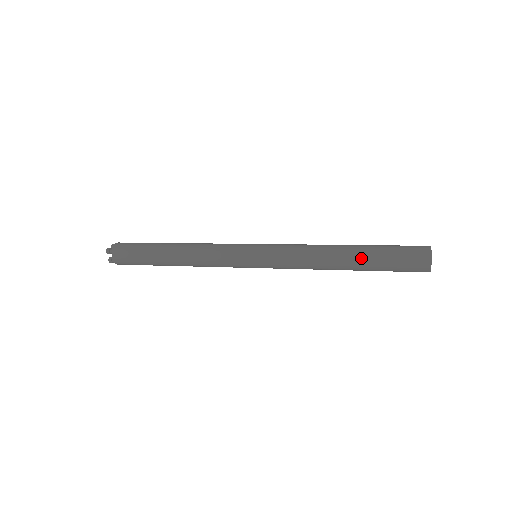
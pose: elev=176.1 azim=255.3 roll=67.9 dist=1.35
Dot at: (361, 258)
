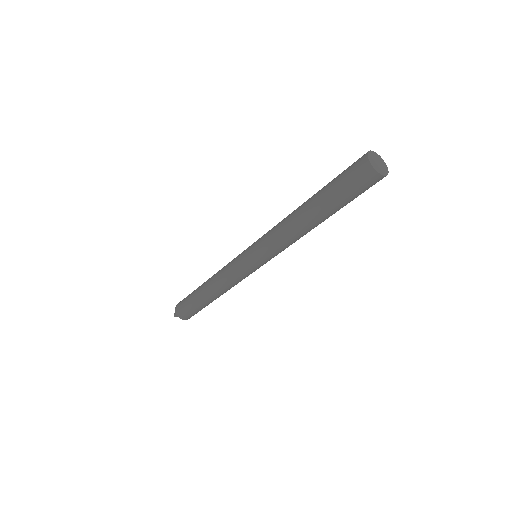
Dot at: (316, 193)
